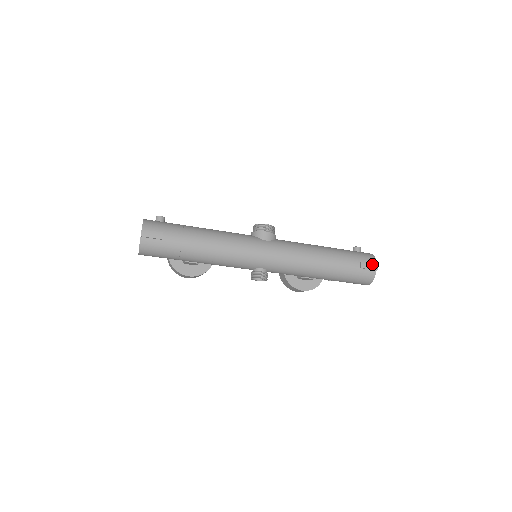
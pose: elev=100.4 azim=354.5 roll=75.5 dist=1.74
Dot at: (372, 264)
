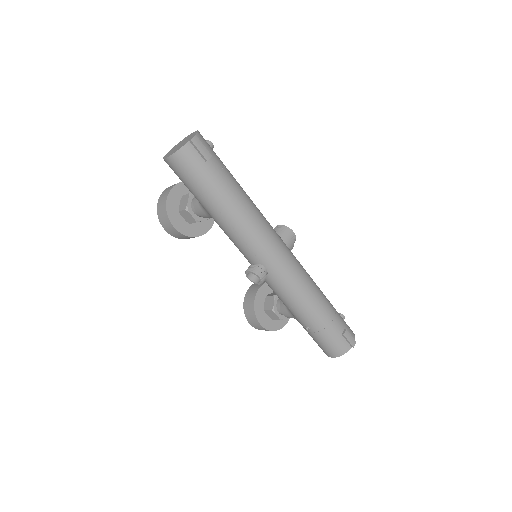
Dot at: (353, 338)
